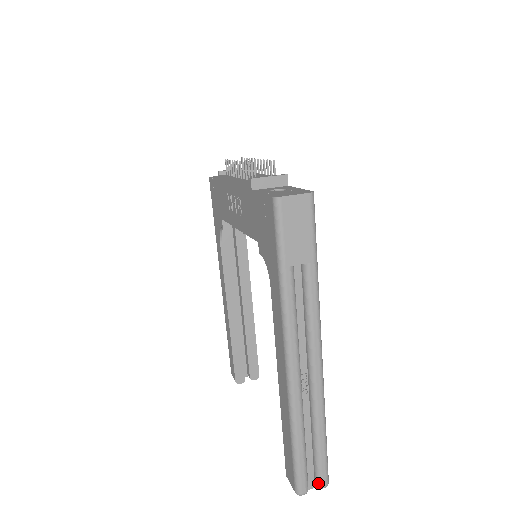
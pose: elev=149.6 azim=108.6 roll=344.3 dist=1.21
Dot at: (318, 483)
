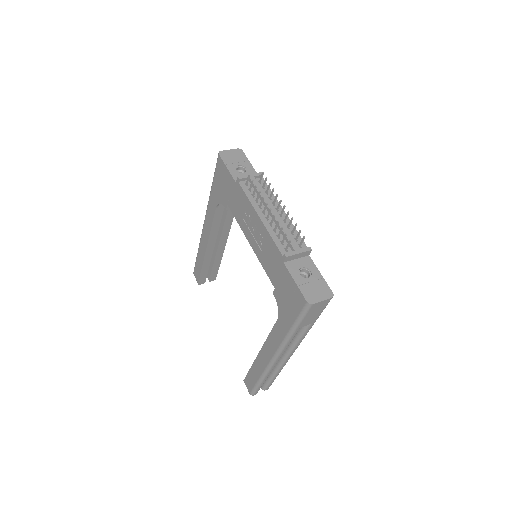
Dot at: (264, 389)
